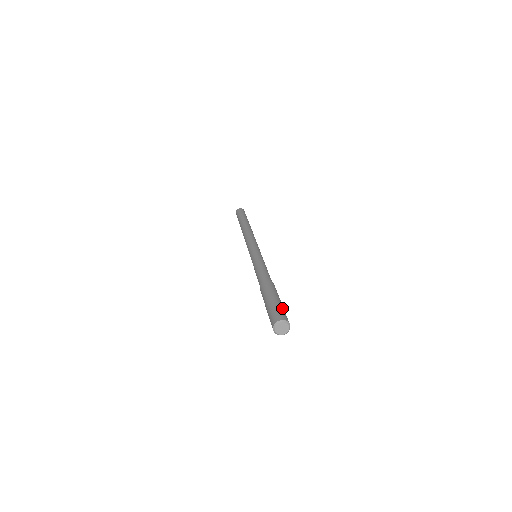
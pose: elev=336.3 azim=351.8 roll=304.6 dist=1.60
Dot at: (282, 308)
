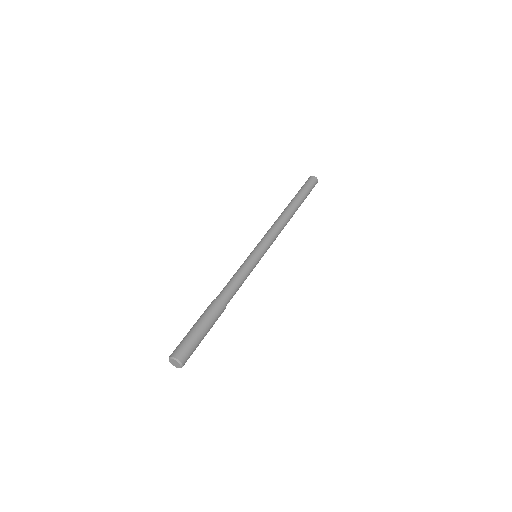
Dot at: (196, 347)
